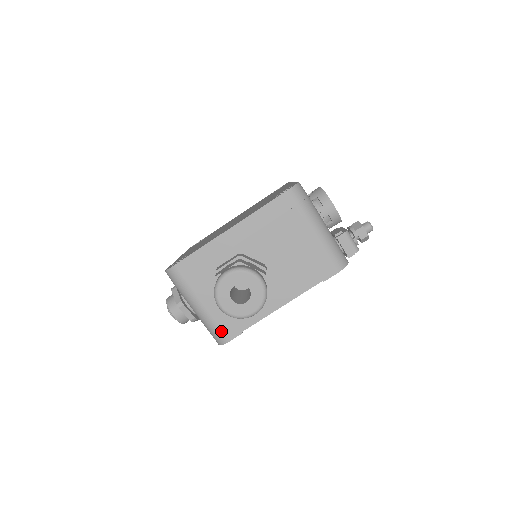
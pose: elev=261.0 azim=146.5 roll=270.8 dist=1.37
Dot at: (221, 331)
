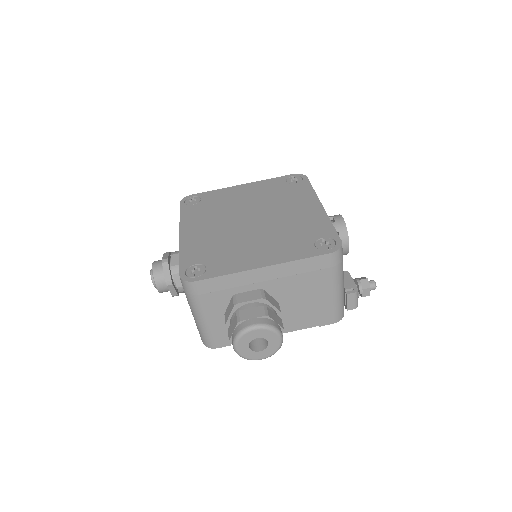
Dot at: (213, 340)
